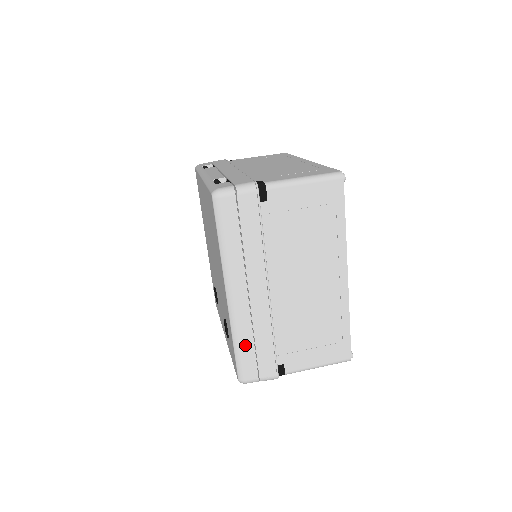
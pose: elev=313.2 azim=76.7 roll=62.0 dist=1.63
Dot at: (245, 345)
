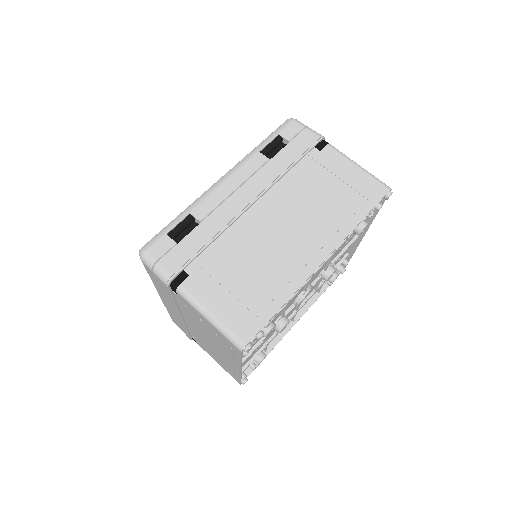
Dot at: (170, 313)
